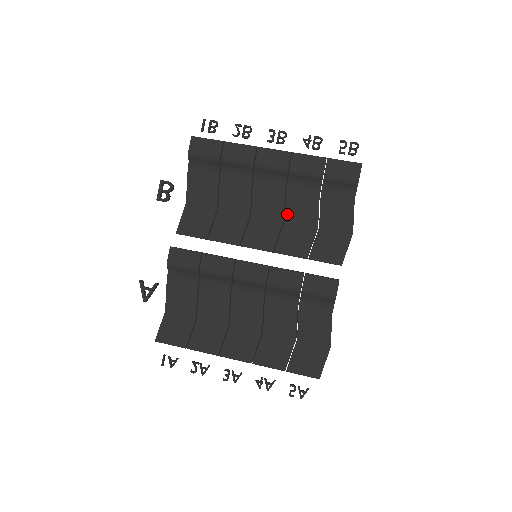
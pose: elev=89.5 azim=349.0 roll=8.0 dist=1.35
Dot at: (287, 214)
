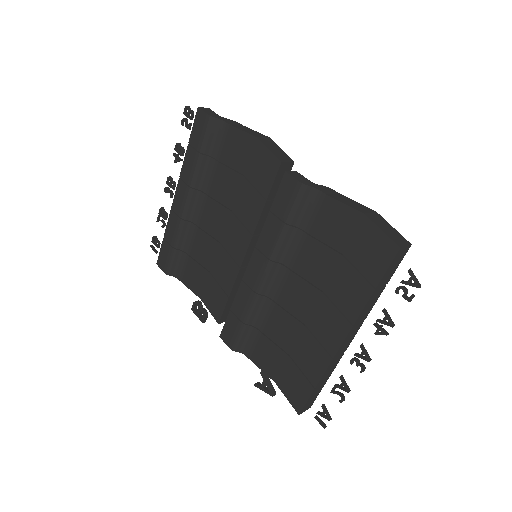
Dot at: (226, 205)
